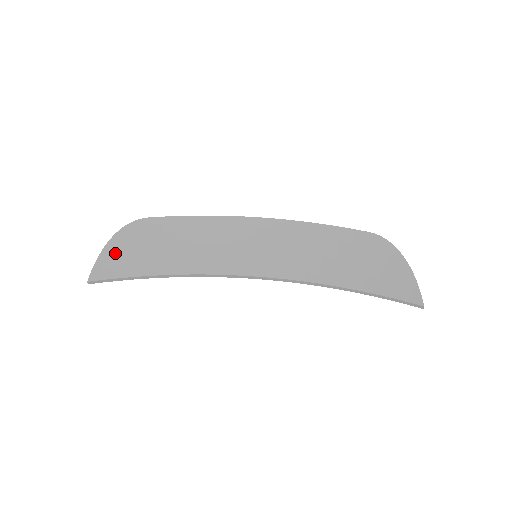
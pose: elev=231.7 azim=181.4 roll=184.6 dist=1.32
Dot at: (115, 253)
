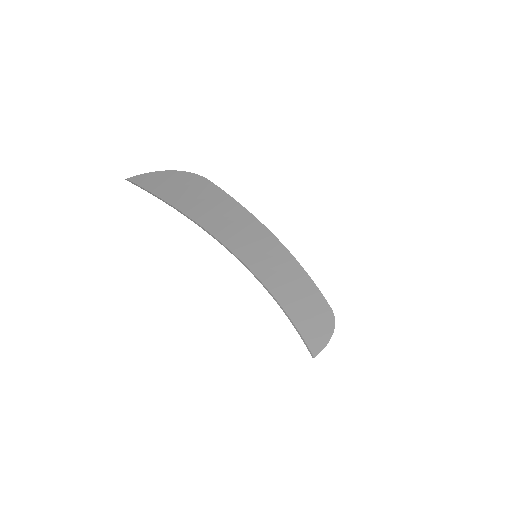
Dot at: (164, 179)
